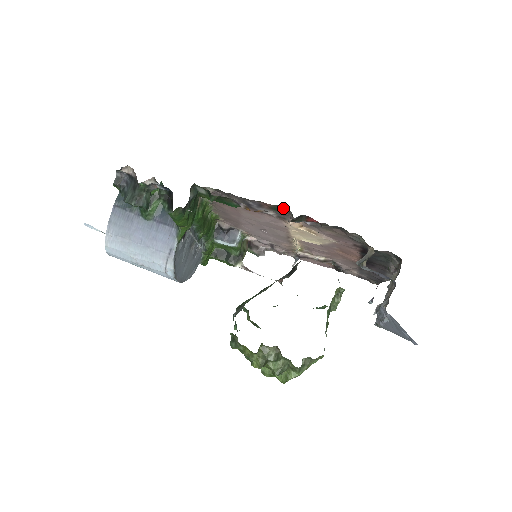
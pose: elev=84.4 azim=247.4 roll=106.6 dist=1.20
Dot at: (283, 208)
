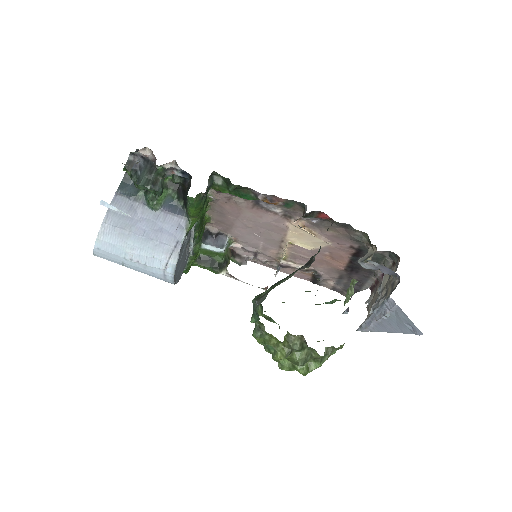
Dot at: (296, 203)
